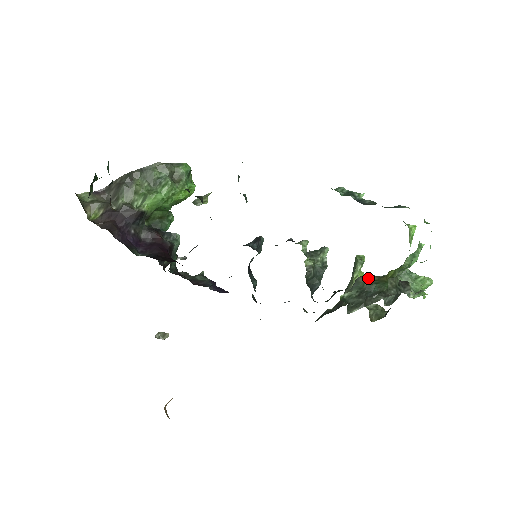
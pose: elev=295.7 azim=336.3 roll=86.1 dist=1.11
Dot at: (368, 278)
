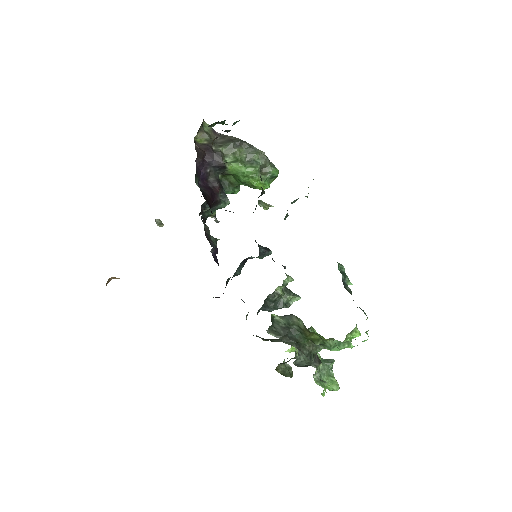
Dot at: (299, 323)
